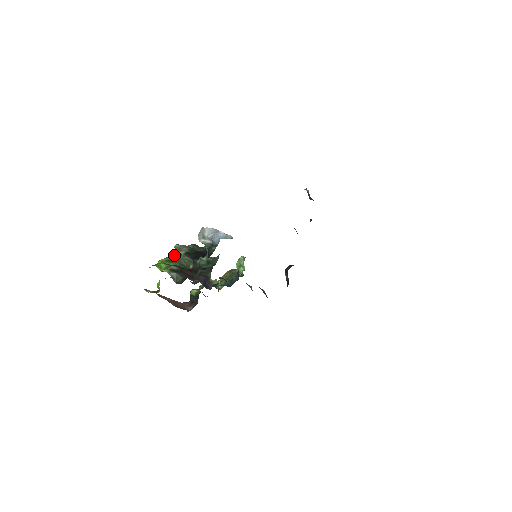
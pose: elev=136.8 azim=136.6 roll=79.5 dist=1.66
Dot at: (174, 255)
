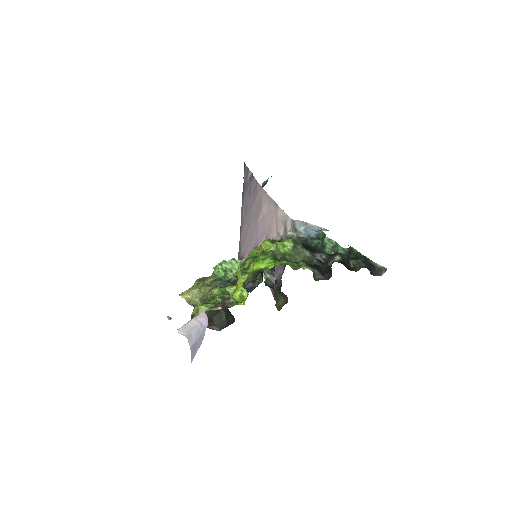
Dot at: (274, 252)
